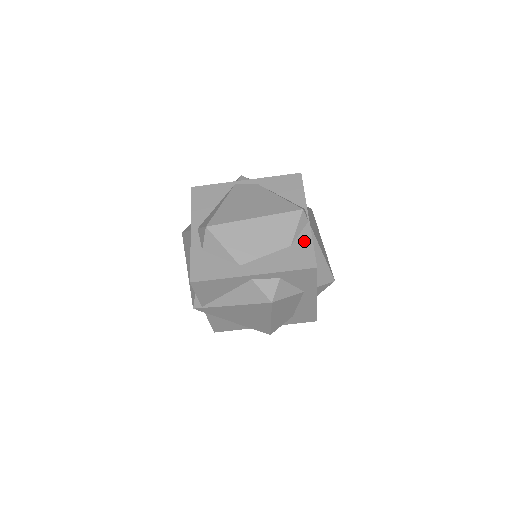
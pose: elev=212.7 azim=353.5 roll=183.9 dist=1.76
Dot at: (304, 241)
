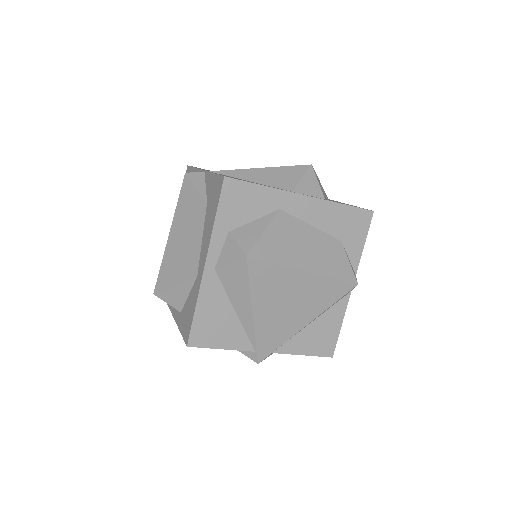
Dot at: (209, 184)
